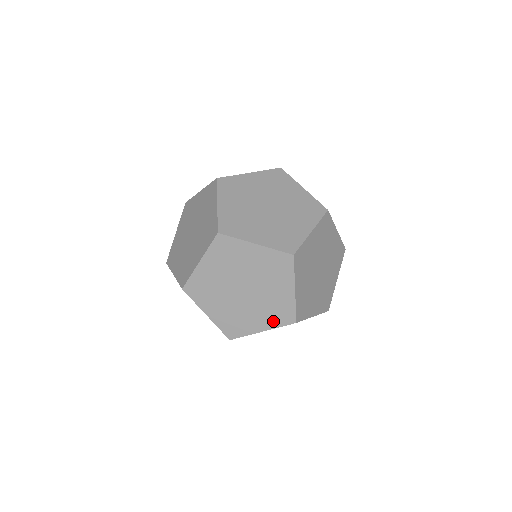
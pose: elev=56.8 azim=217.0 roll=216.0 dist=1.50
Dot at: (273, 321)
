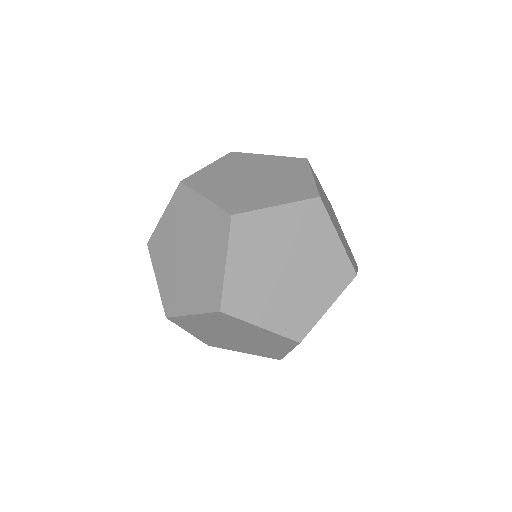
Dot at: (284, 346)
